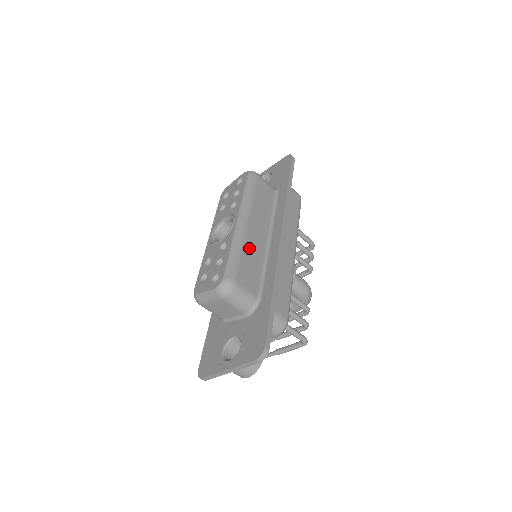
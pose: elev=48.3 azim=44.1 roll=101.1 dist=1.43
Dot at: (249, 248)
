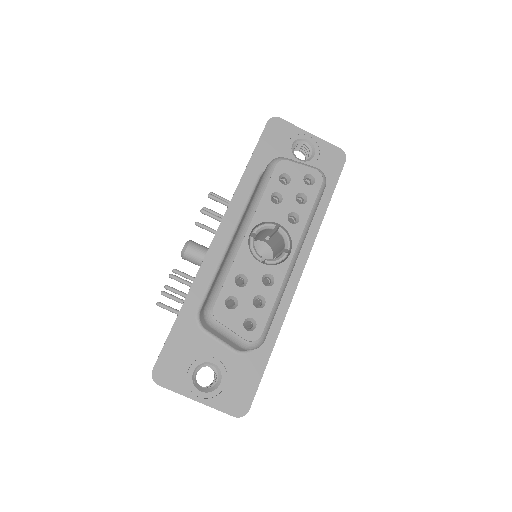
Dot at: occluded
